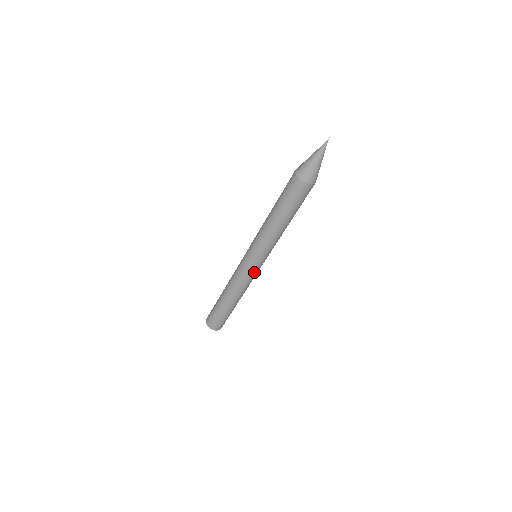
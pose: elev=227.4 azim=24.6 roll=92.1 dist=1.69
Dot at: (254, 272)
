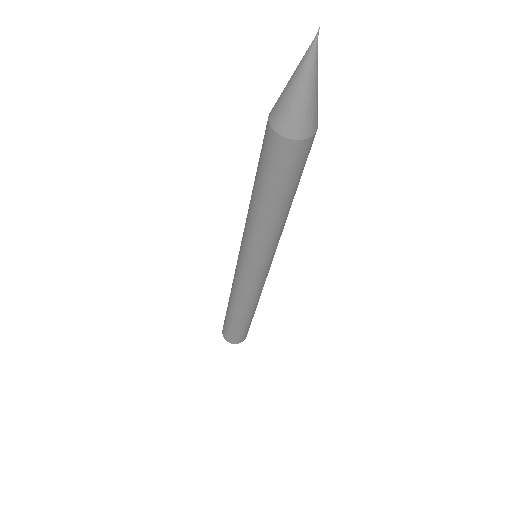
Dot at: (267, 274)
